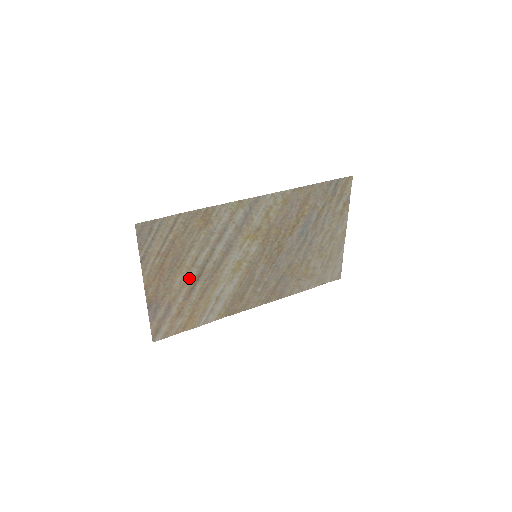
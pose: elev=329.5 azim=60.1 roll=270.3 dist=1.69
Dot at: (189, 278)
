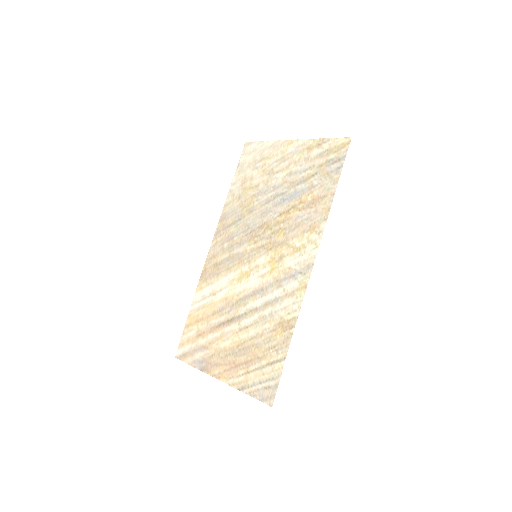
Dot at: (228, 331)
